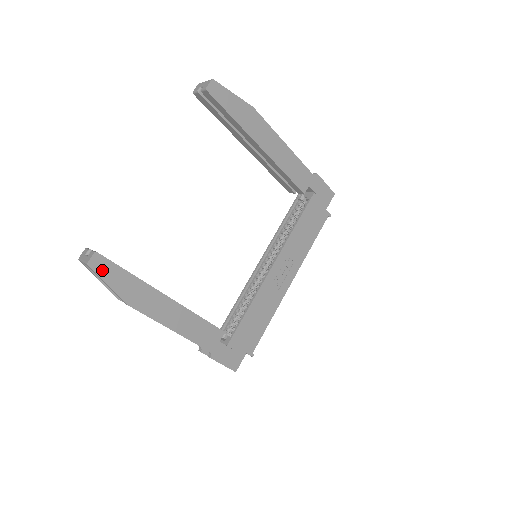
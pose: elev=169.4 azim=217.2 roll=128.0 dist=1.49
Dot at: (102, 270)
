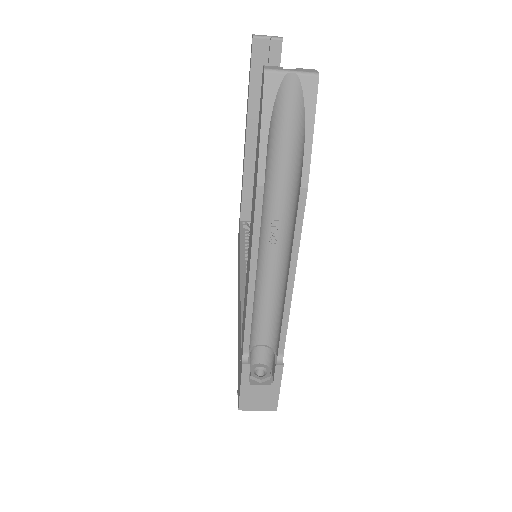
Dot at: (314, 104)
